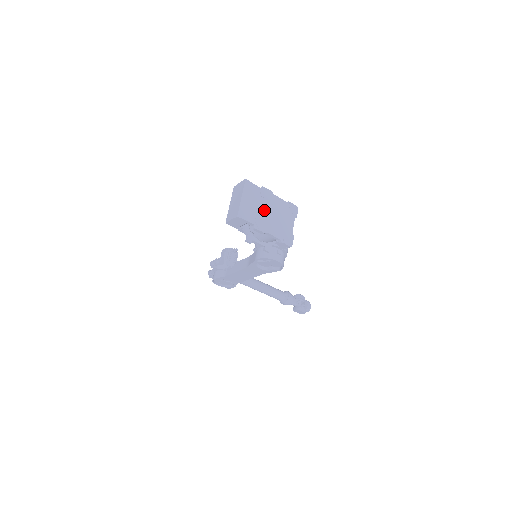
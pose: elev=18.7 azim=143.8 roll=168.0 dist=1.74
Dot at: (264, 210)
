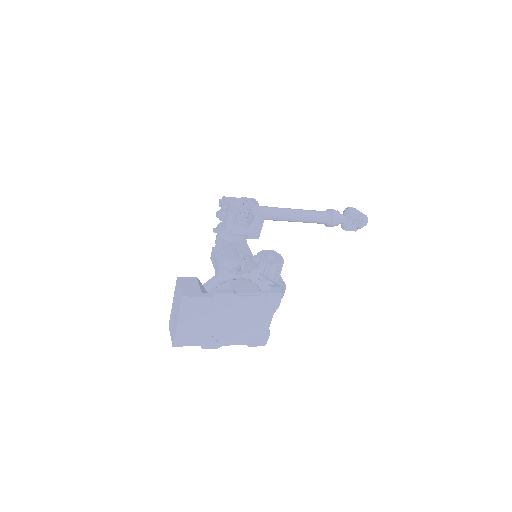
Dot at: (218, 322)
